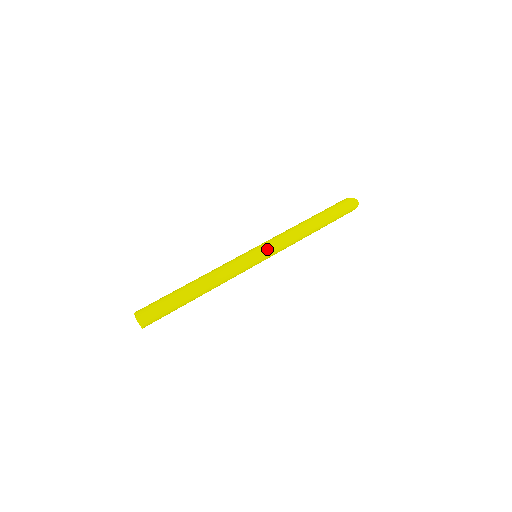
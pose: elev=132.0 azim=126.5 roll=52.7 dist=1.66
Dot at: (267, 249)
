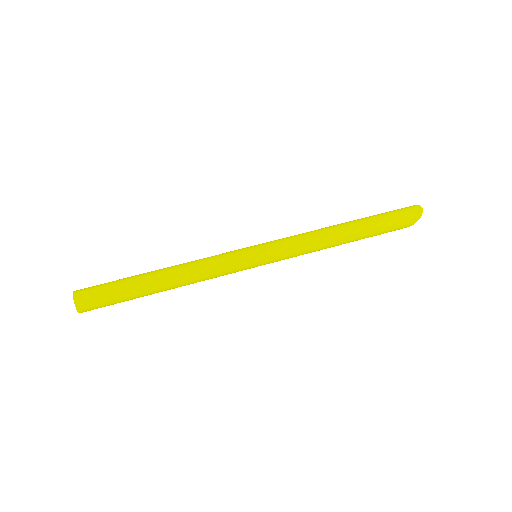
Dot at: (268, 243)
